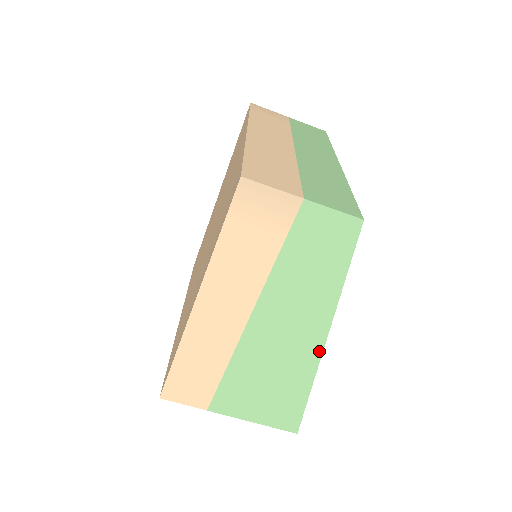
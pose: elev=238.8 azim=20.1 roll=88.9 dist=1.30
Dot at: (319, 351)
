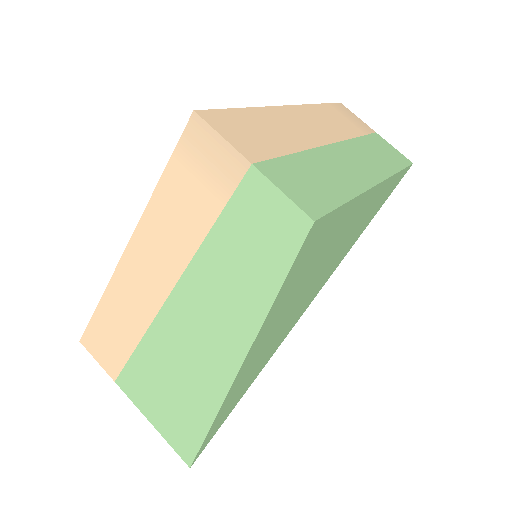
Dot at: (231, 376)
